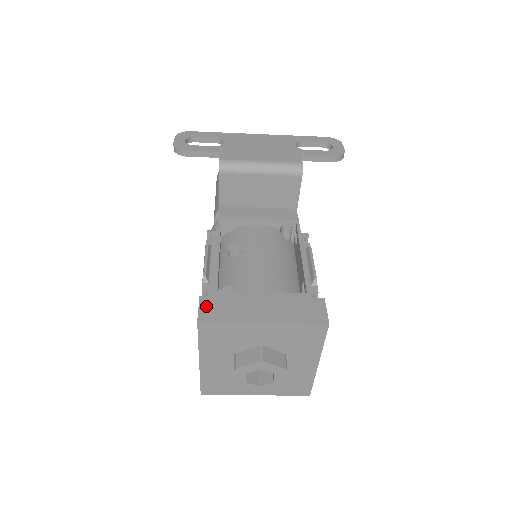
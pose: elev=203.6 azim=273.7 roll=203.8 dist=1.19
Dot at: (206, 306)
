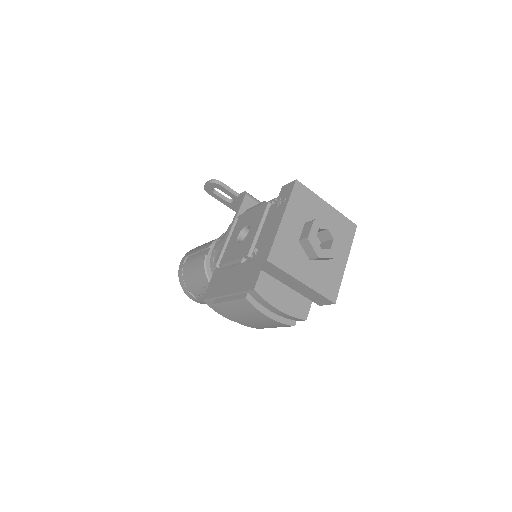
Dot at: occluded
